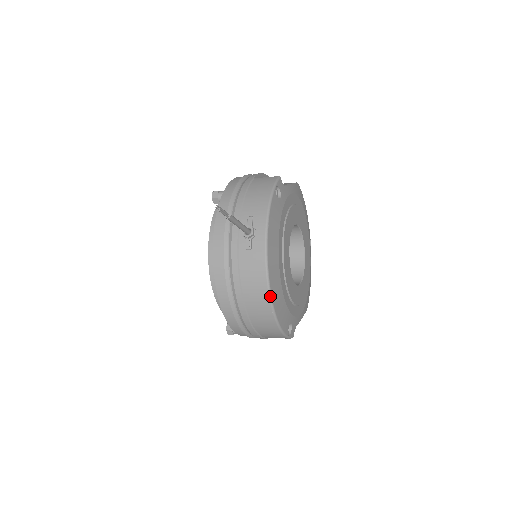
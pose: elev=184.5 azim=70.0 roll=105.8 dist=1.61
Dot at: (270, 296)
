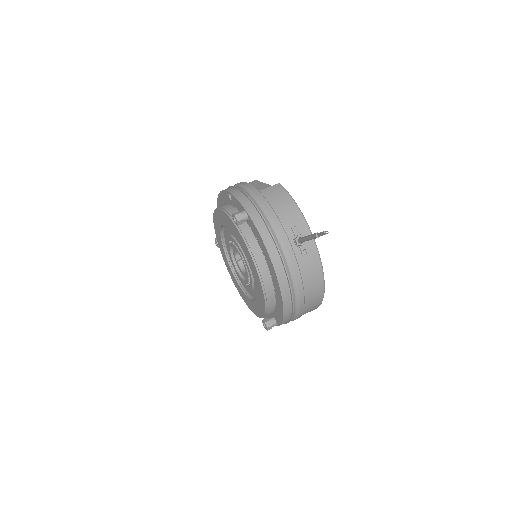
Dot at: (324, 283)
